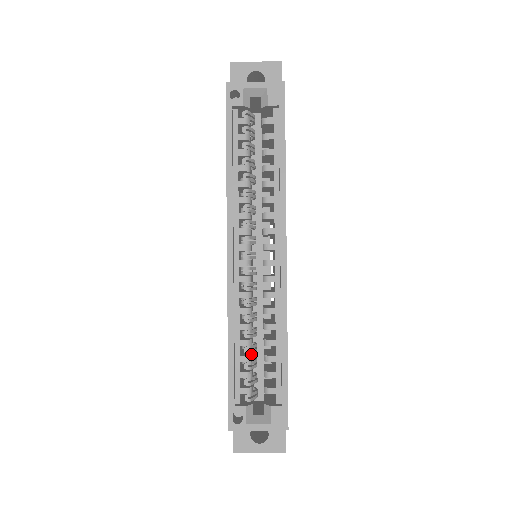
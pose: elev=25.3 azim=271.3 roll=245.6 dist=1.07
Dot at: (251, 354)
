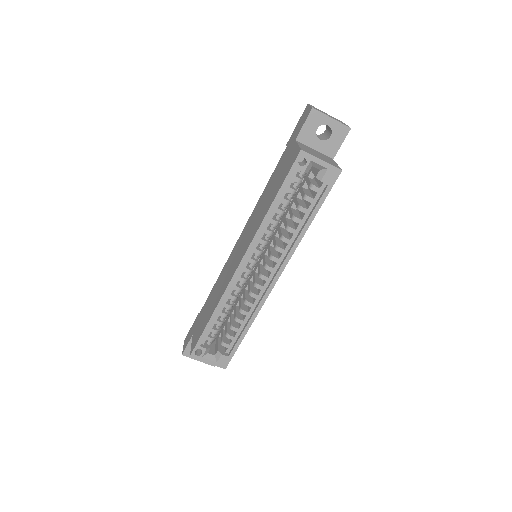
Dot at: occluded
